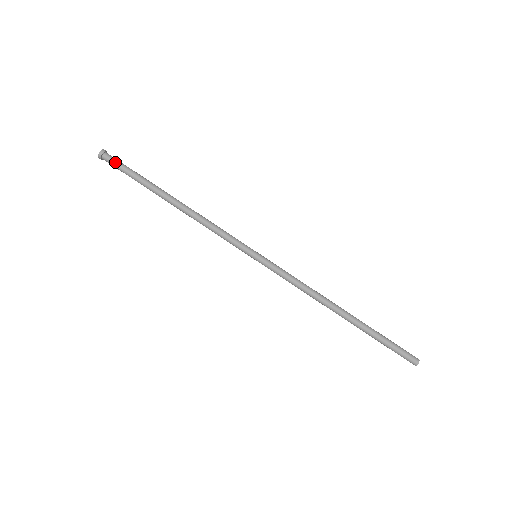
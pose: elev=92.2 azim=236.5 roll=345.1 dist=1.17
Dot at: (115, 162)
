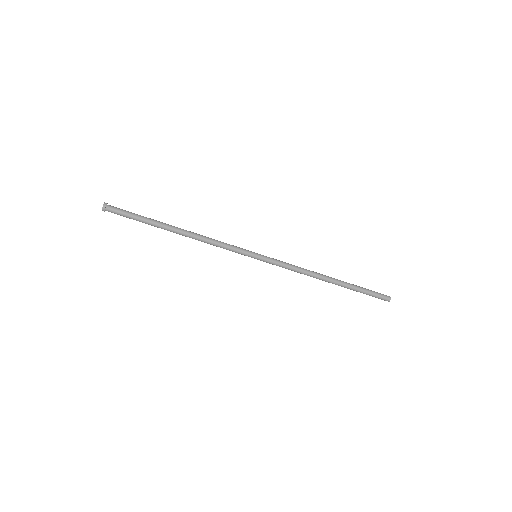
Dot at: (119, 210)
